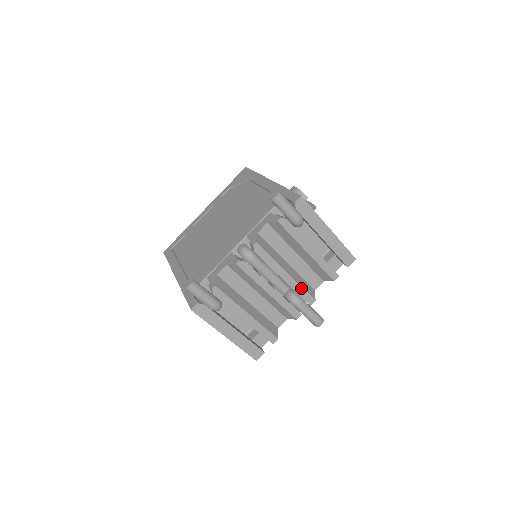
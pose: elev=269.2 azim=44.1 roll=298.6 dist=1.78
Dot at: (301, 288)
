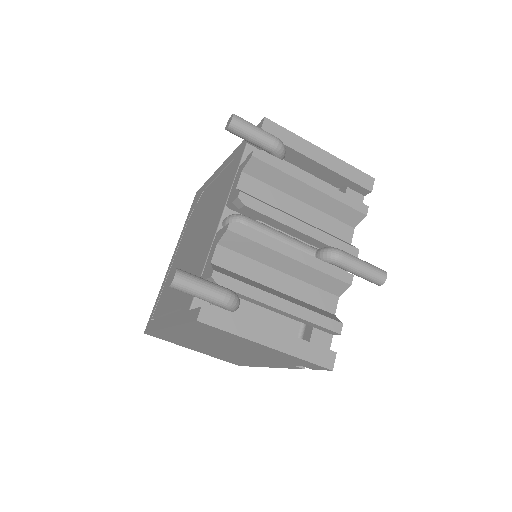
Dot at: (331, 238)
